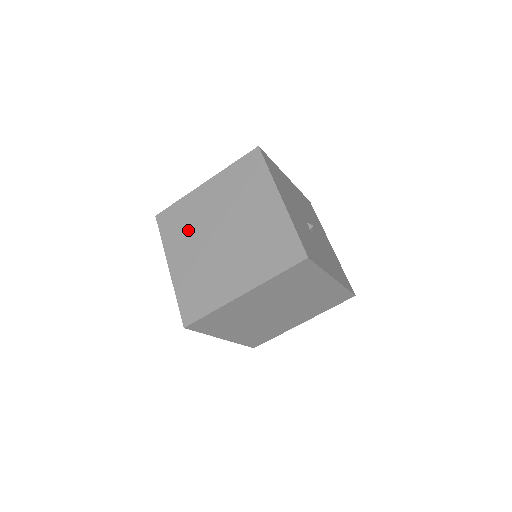
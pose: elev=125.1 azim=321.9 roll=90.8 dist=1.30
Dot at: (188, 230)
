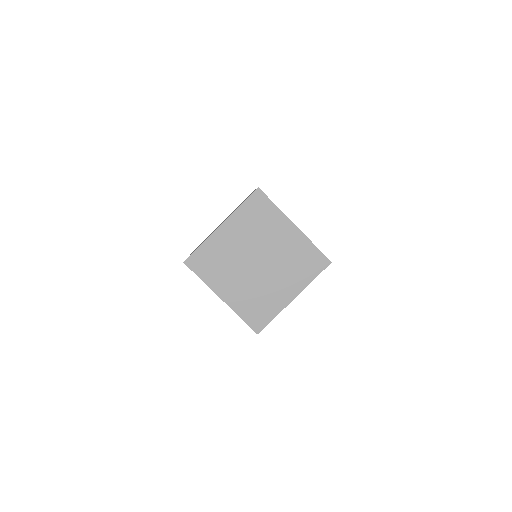
Dot at: (225, 267)
